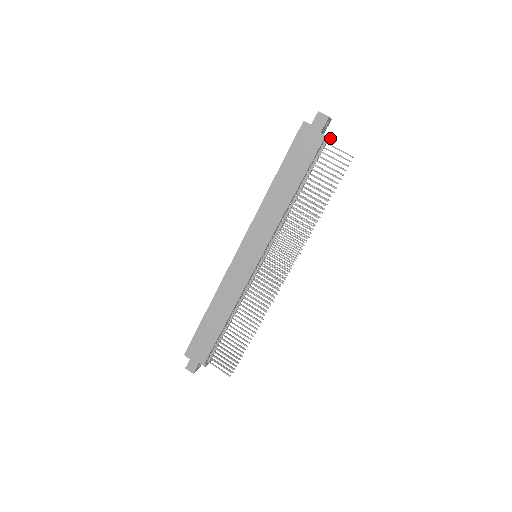
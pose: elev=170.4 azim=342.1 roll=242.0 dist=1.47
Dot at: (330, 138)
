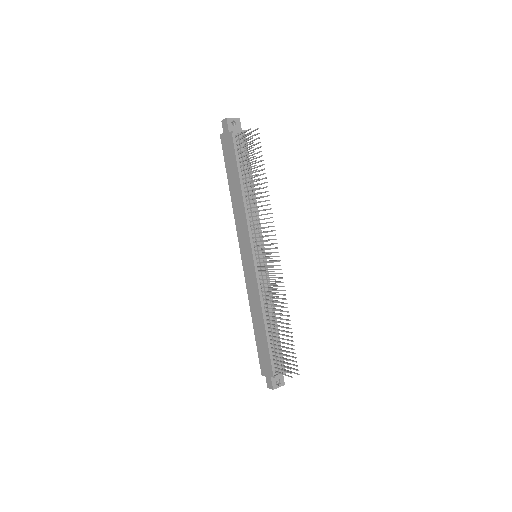
Dot at: (245, 130)
